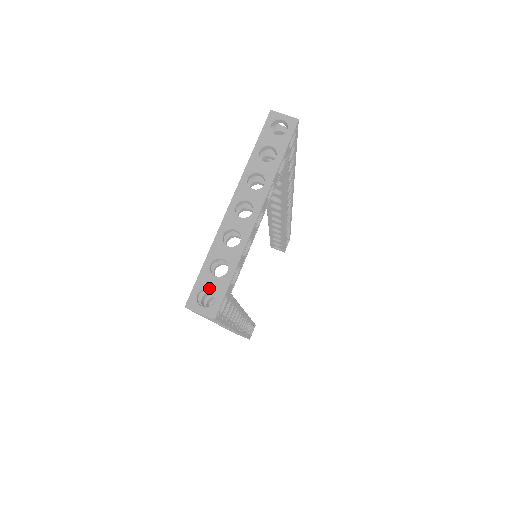
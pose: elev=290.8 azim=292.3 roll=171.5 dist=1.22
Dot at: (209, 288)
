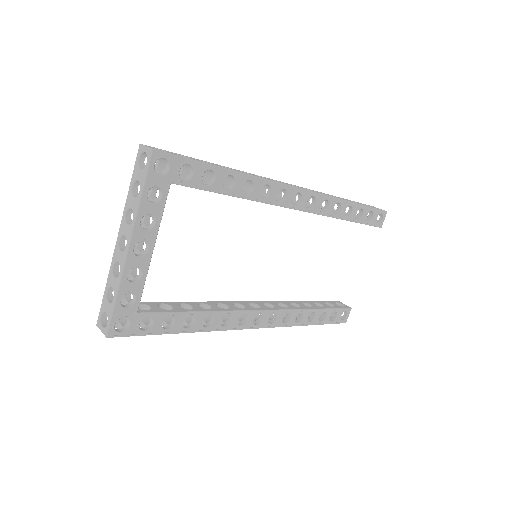
Dot at: (105, 312)
